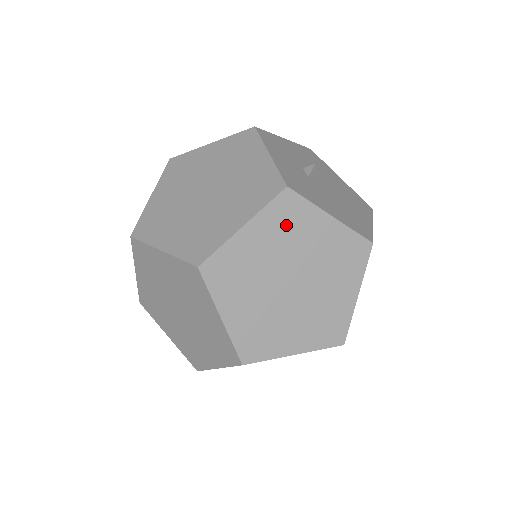
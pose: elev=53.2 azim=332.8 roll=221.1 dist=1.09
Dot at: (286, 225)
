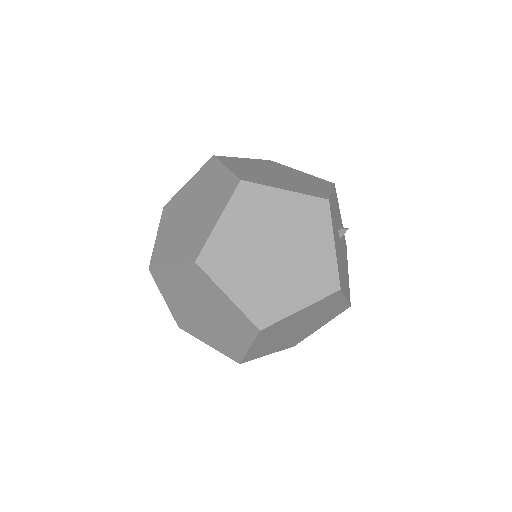
Dot at: (307, 218)
